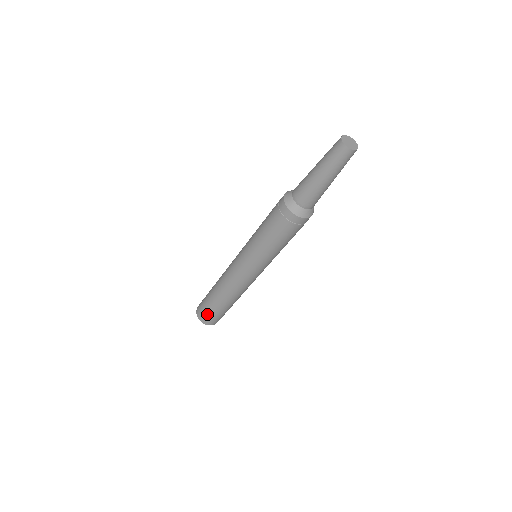
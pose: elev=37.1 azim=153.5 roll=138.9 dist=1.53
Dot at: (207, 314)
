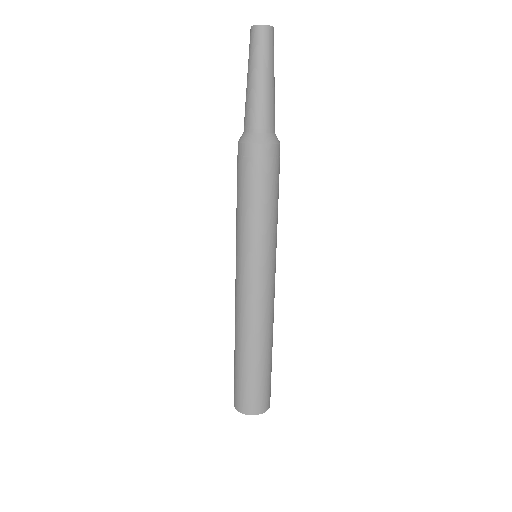
Dot at: (234, 383)
